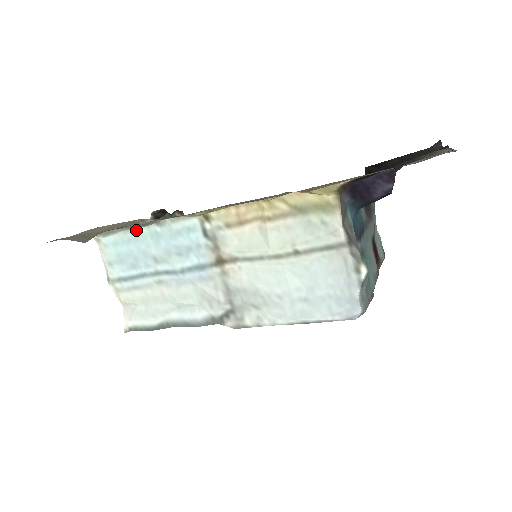
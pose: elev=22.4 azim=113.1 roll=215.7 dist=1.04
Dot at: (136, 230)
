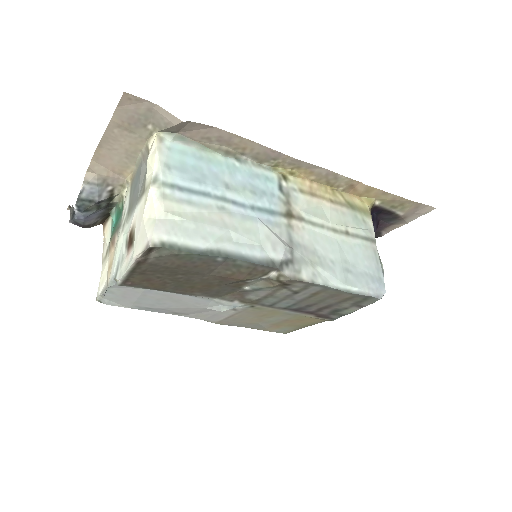
Dot at: (212, 154)
